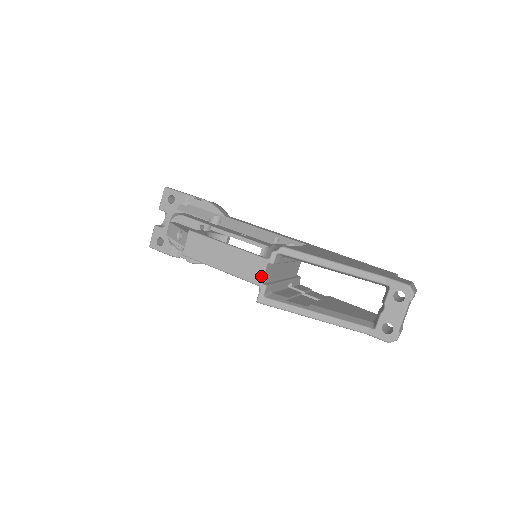
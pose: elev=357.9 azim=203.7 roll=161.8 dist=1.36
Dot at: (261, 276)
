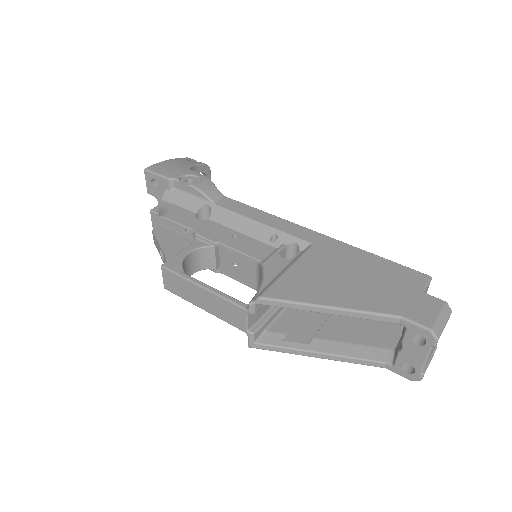
Dot at: (245, 325)
